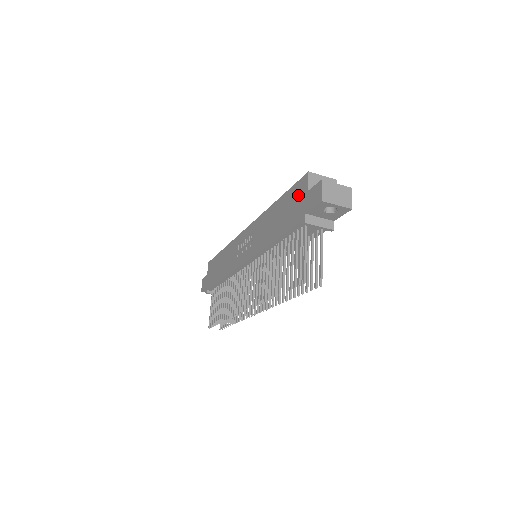
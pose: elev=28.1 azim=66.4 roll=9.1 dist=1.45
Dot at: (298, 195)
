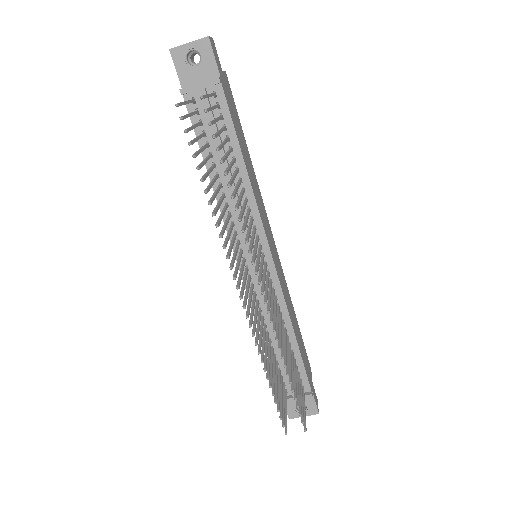
Dot at: occluded
